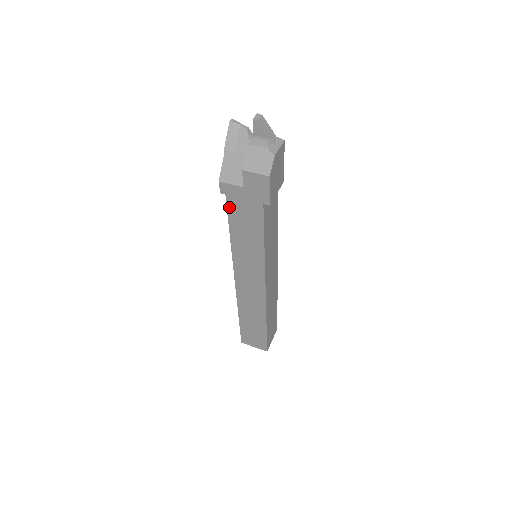
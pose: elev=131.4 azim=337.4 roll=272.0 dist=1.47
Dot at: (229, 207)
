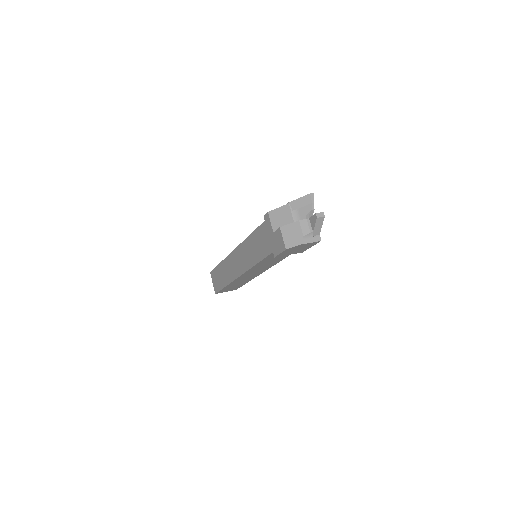
Dot at: (261, 227)
